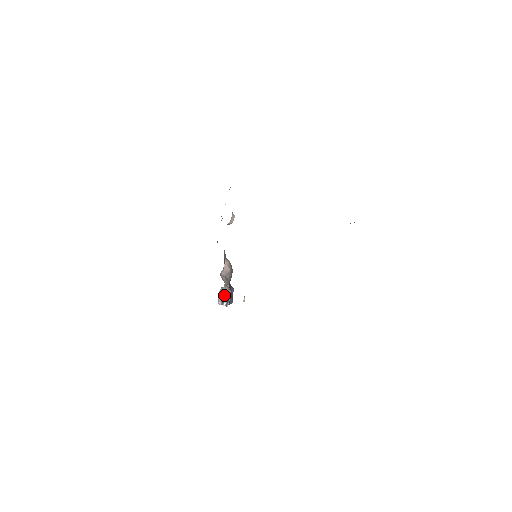
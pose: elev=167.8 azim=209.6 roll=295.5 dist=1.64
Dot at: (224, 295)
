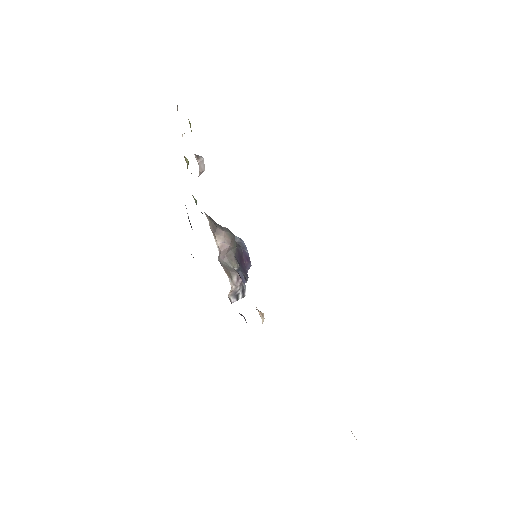
Dot at: (235, 290)
